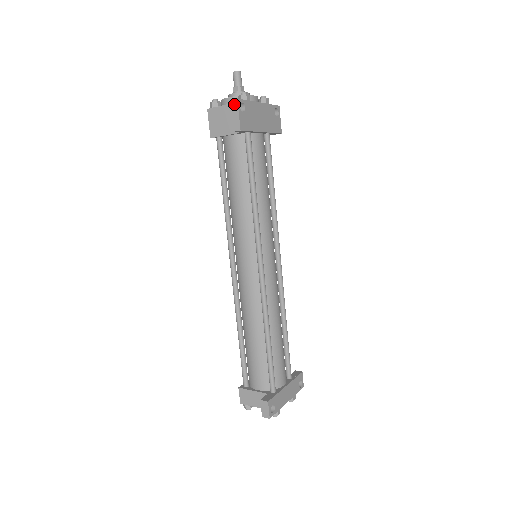
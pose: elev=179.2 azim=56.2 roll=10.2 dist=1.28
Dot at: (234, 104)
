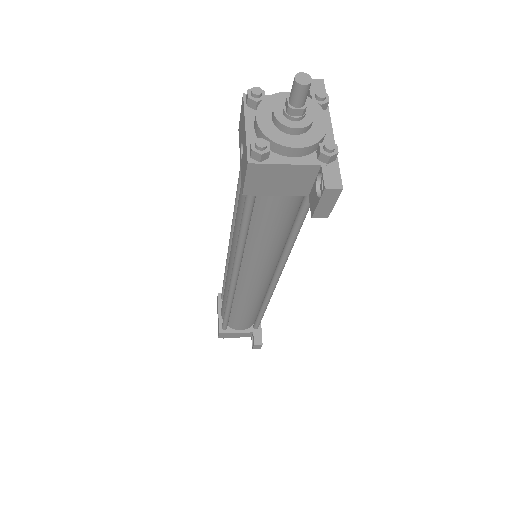
Dot at: (333, 194)
